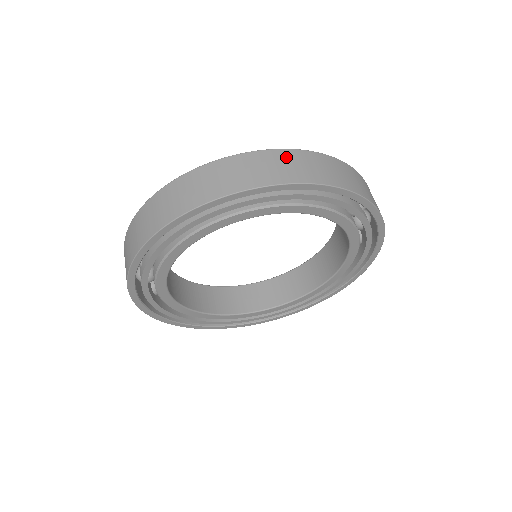
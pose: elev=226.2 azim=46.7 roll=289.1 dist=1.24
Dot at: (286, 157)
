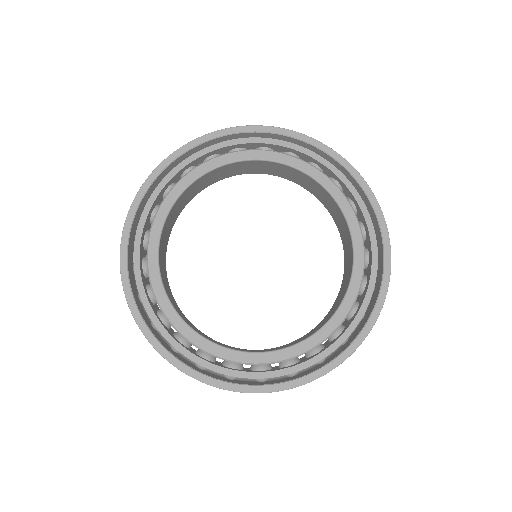
Dot at: occluded
